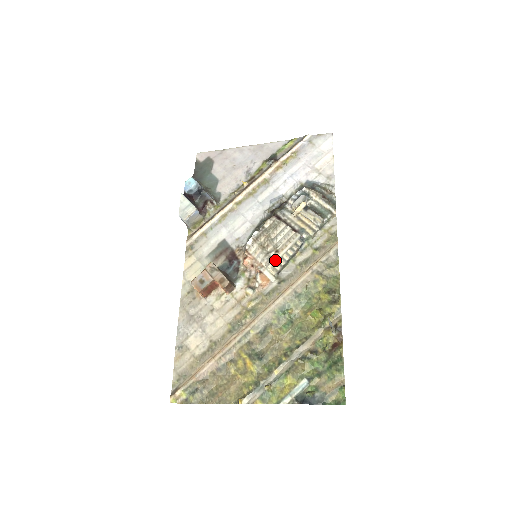
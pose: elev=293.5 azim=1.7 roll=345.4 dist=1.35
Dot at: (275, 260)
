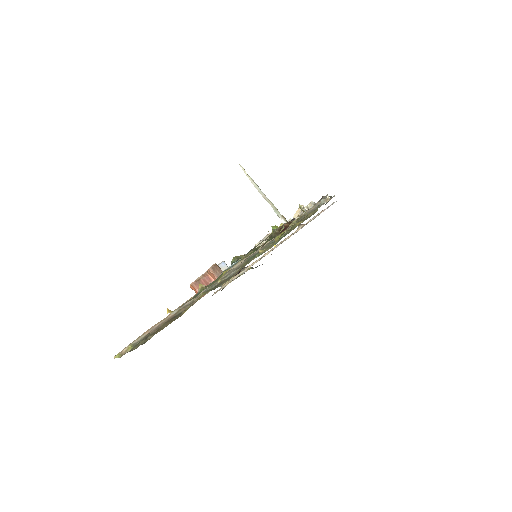
Dot at: (264, 239)
